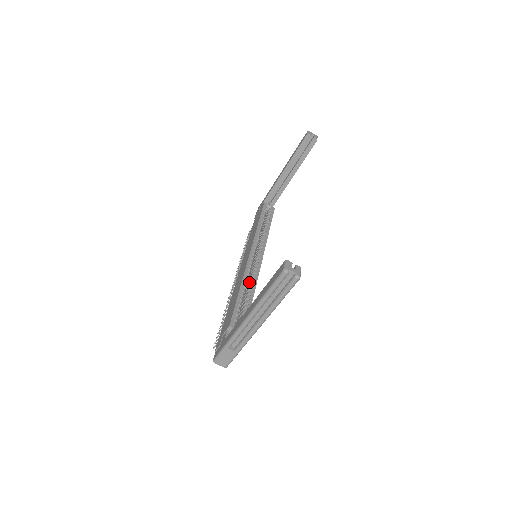
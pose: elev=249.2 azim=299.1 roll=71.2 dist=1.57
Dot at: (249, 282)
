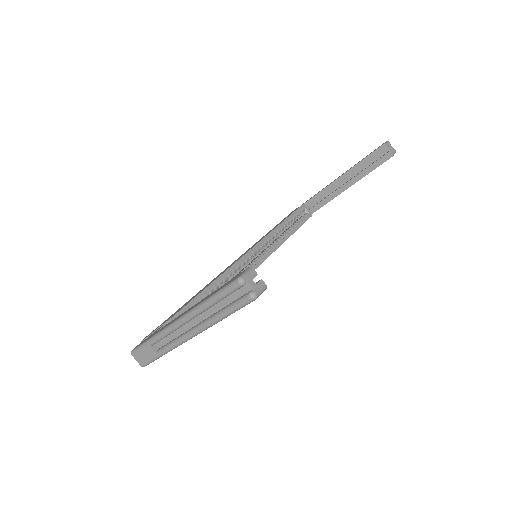
Dot at: occluded
